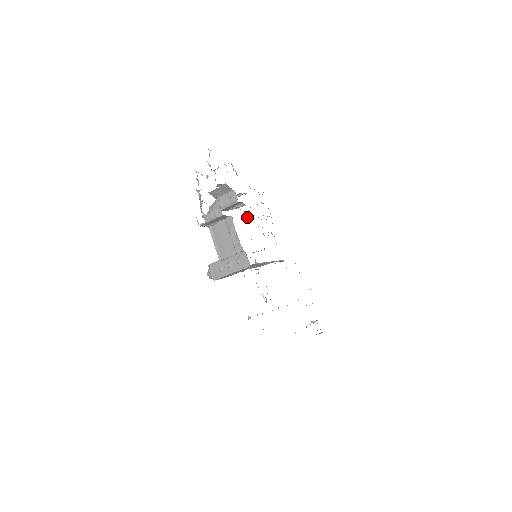
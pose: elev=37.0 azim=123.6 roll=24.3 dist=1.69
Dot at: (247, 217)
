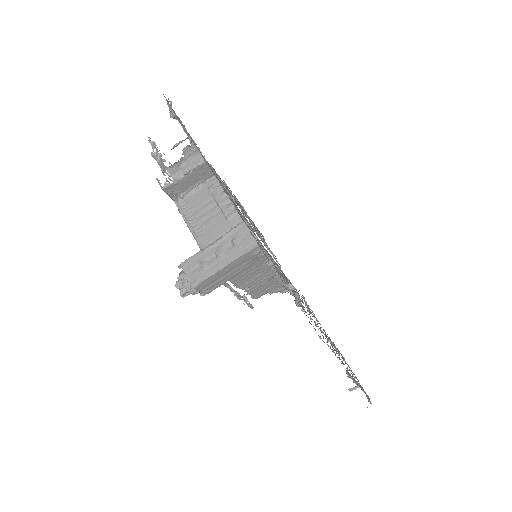
Dot at: (233, 200)
